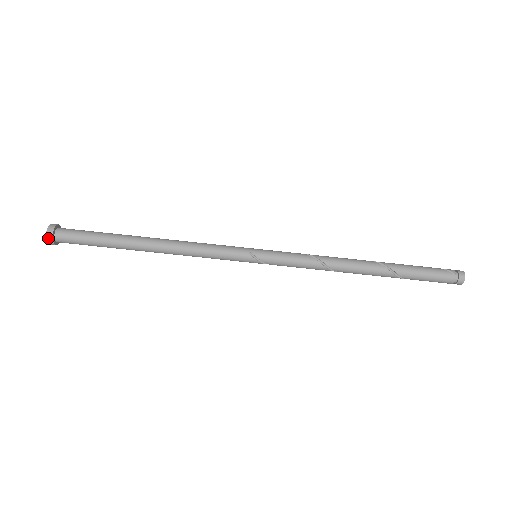
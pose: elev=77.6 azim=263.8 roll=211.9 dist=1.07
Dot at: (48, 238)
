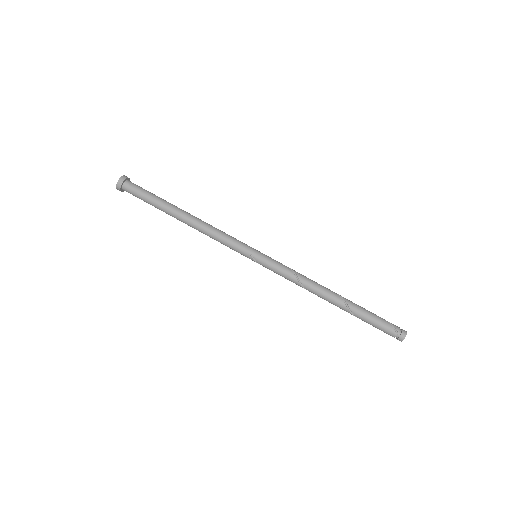
Dot at: (117, 187)
